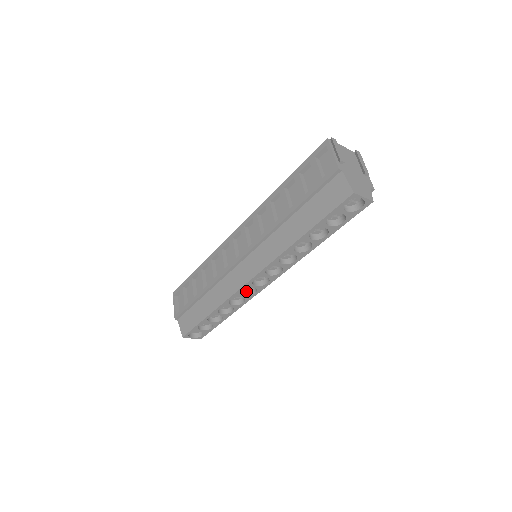
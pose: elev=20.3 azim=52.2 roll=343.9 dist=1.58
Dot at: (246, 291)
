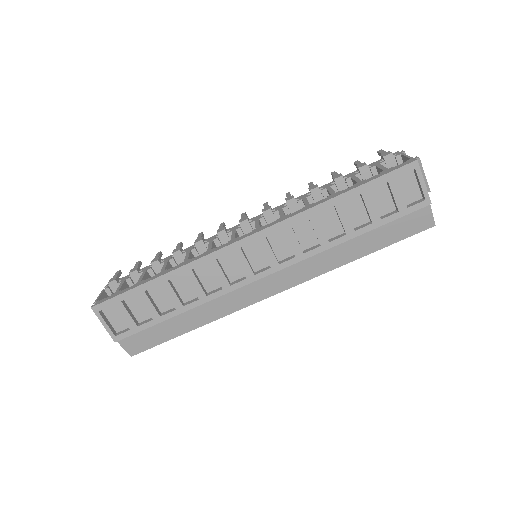
Dot at: occluded
